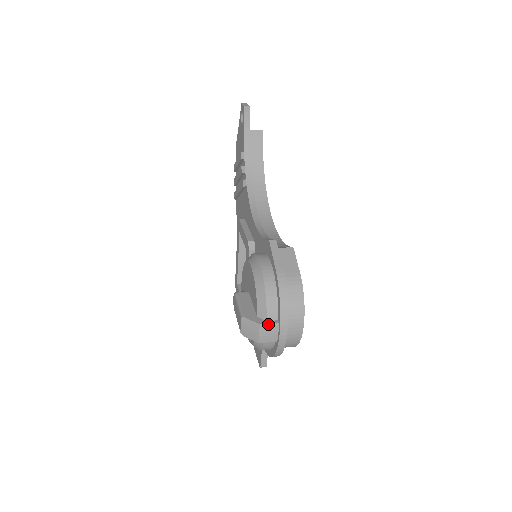
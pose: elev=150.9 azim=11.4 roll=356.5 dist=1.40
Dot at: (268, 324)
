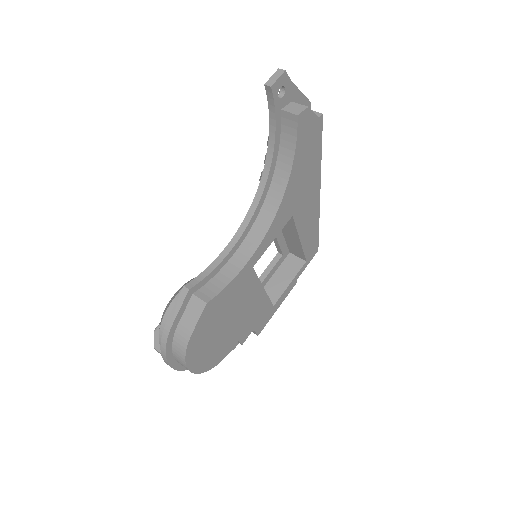
Dot at: (159, 352)
